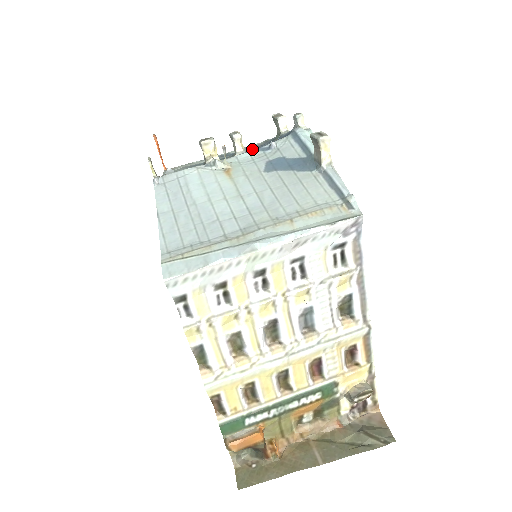
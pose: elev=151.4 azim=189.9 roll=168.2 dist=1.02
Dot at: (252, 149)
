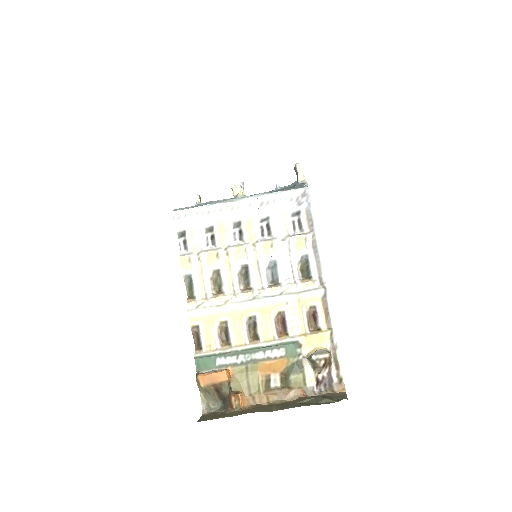
Dot at: occluded
